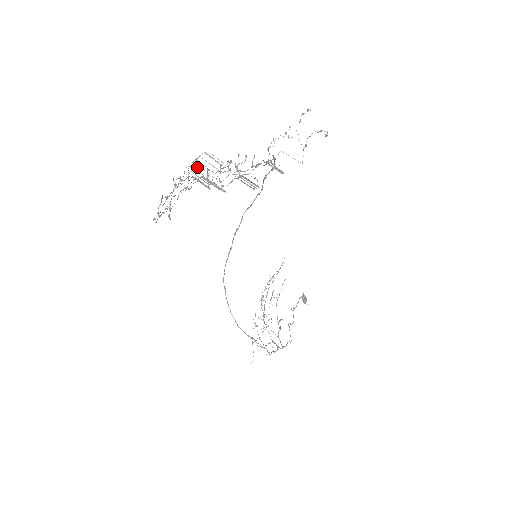
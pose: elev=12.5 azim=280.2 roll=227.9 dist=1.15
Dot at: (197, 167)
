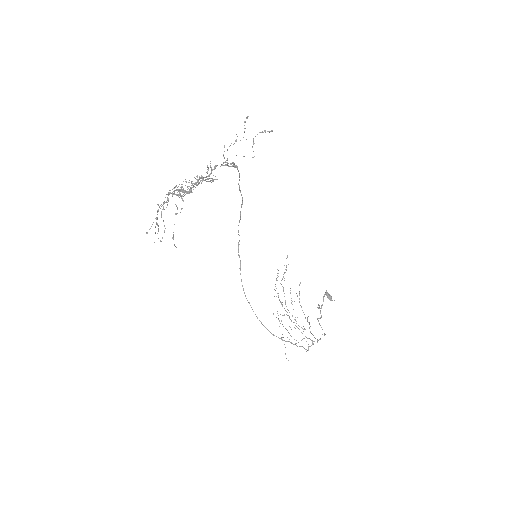
Dot at: occluded
